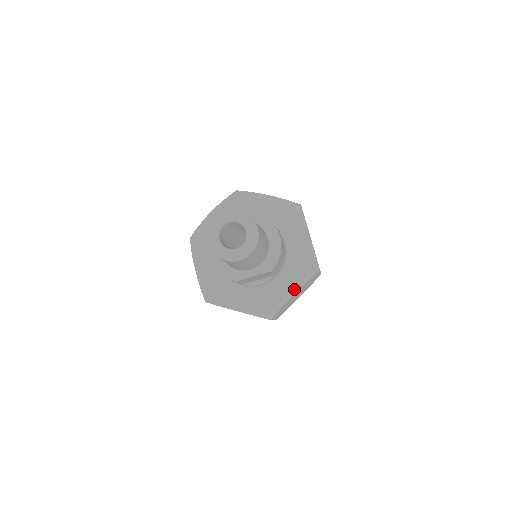
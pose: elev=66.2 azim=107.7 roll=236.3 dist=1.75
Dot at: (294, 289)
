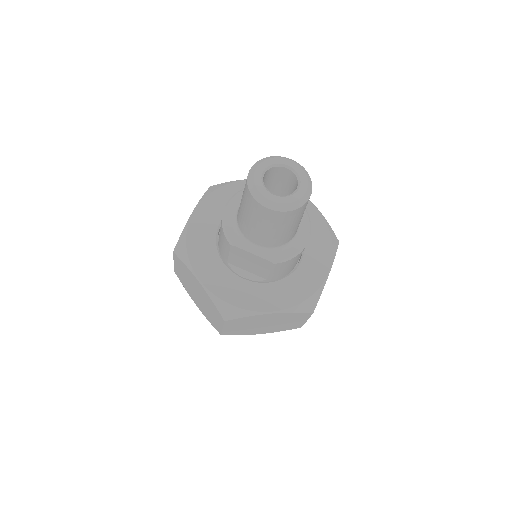
Dot at: (276, 308)
